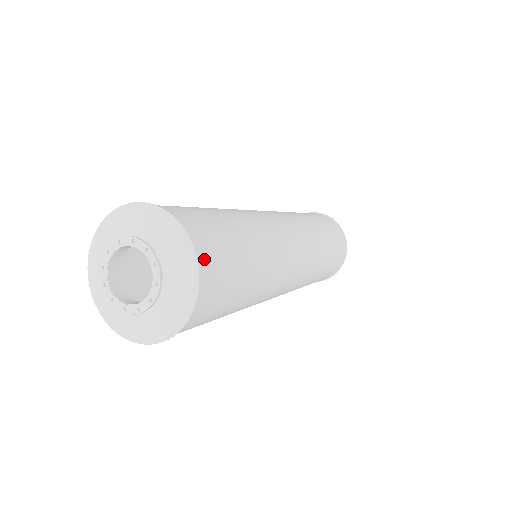
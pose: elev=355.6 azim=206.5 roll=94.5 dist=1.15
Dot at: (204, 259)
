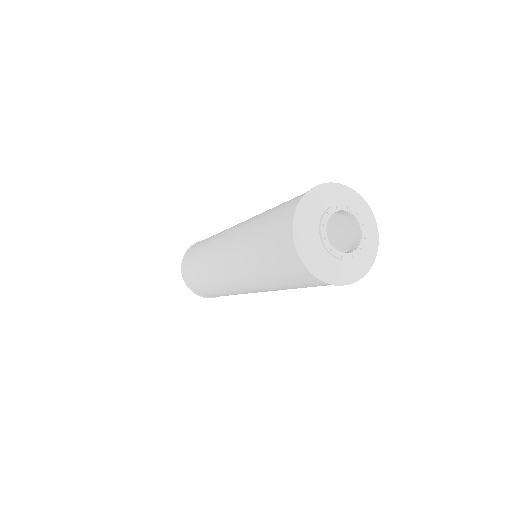
Dot at: occluded
